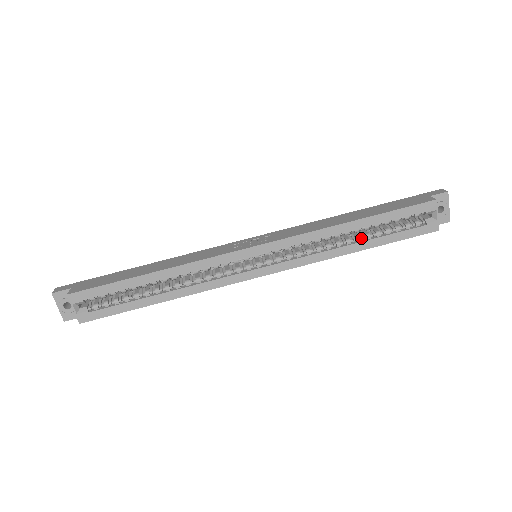
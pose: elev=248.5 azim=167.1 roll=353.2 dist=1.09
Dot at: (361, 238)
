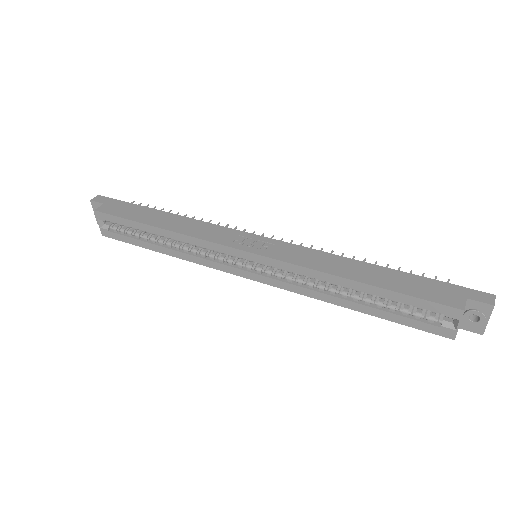
Dot at: (360, 299)
